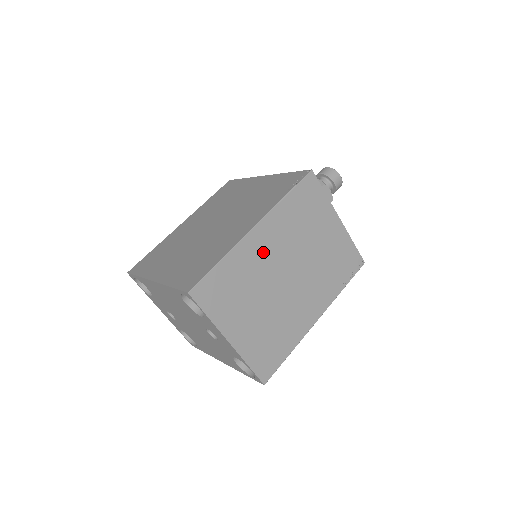
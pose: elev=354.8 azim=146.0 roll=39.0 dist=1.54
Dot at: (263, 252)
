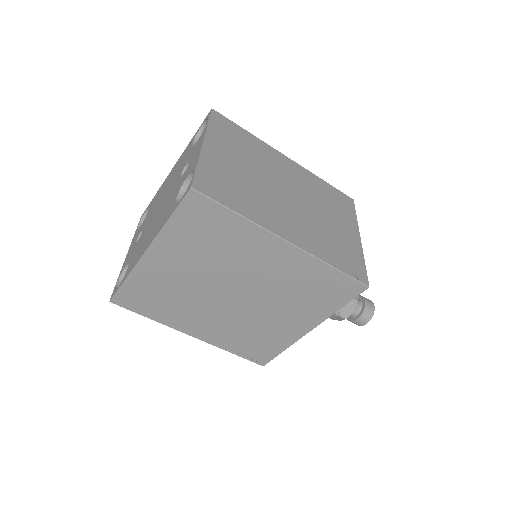
Dot at: (281, 167)
